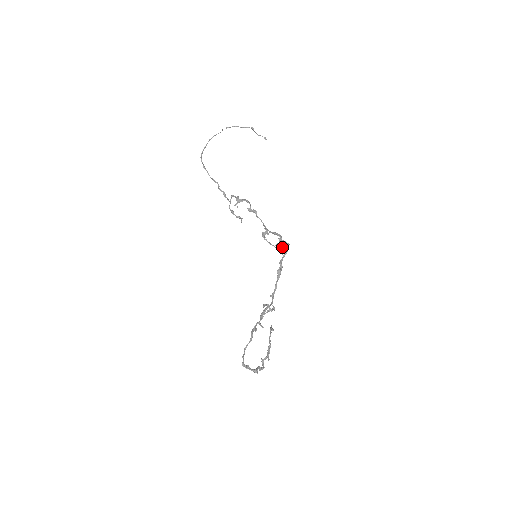
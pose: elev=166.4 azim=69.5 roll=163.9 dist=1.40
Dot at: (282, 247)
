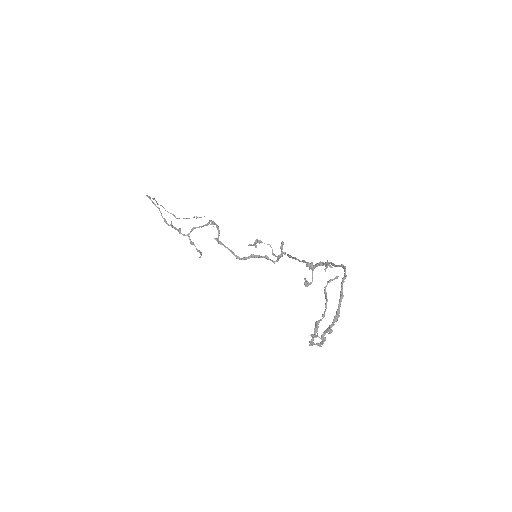
Dot at: (278, 255)
